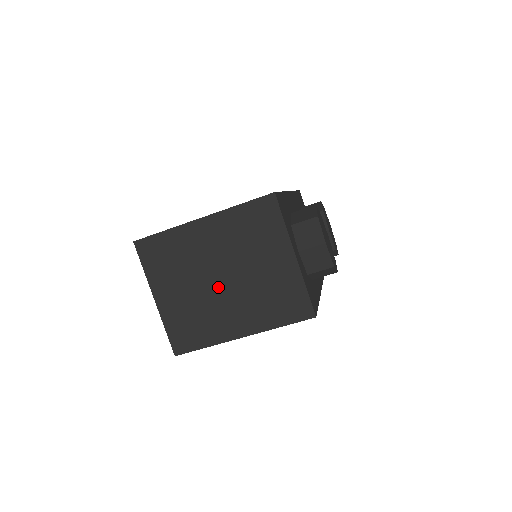
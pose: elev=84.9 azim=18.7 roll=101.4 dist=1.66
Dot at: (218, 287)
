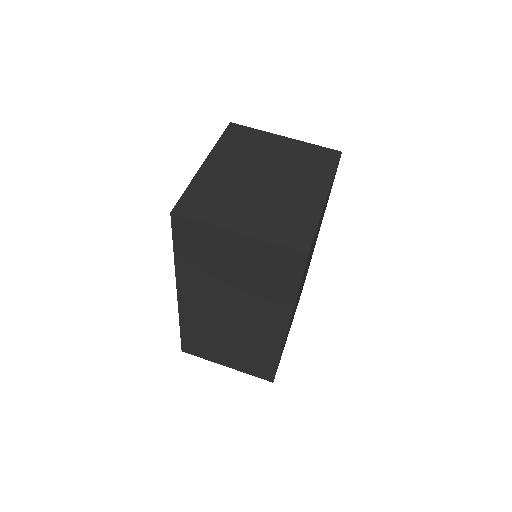
Dot at: (269, 186)
